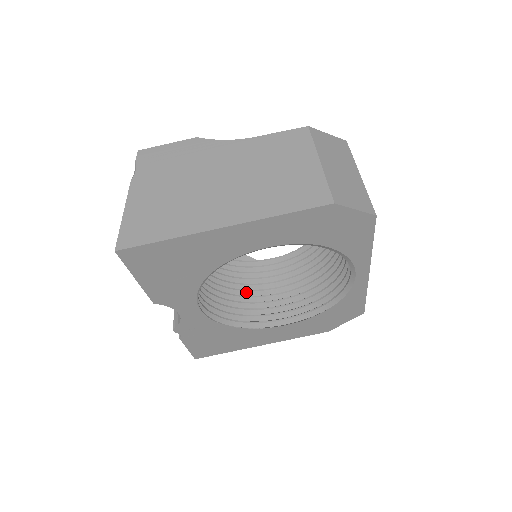
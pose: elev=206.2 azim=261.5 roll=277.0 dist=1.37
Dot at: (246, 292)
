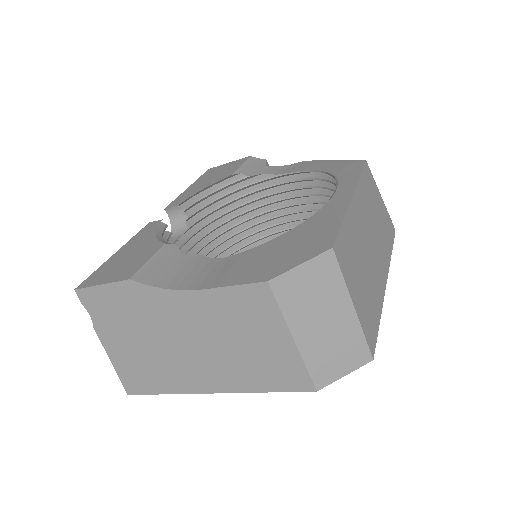
Dot at: (259, 223)
